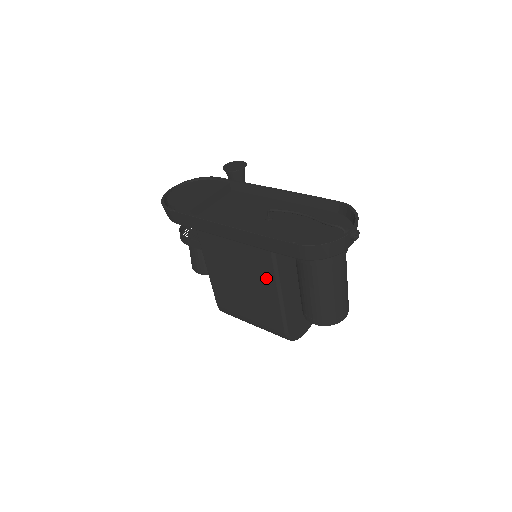
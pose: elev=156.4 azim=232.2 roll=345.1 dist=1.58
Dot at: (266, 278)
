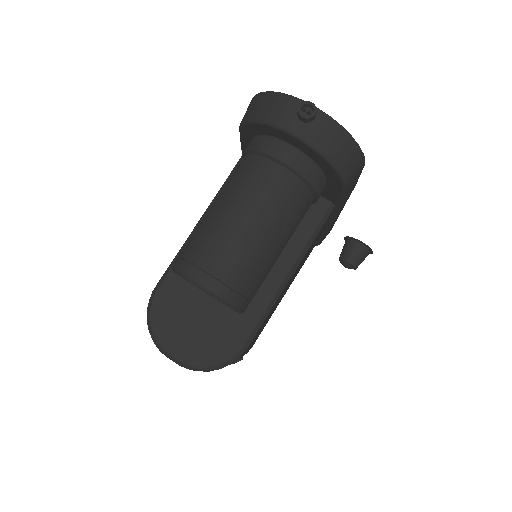
Dot at: occluded
